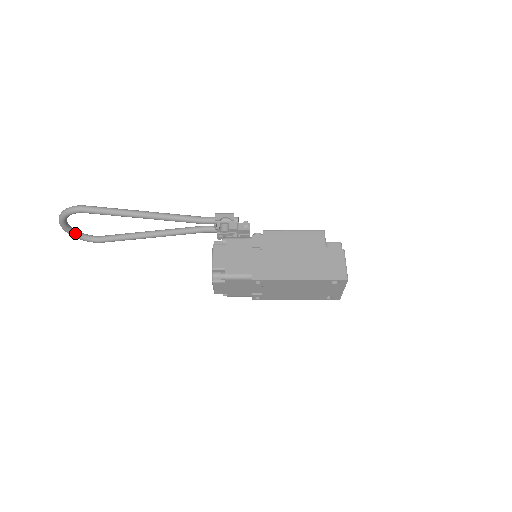
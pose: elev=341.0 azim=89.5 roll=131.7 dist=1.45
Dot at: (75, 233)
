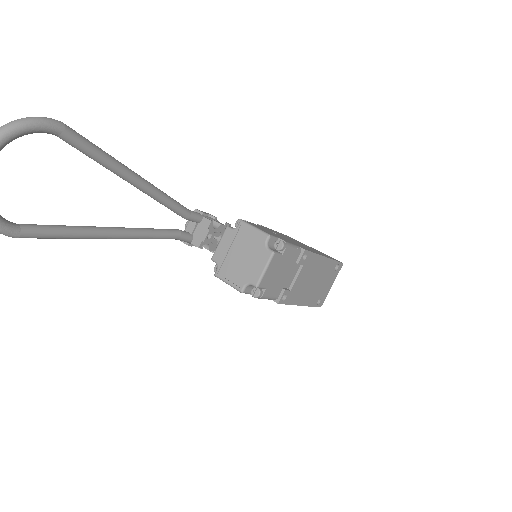
Dot at: out of frame
